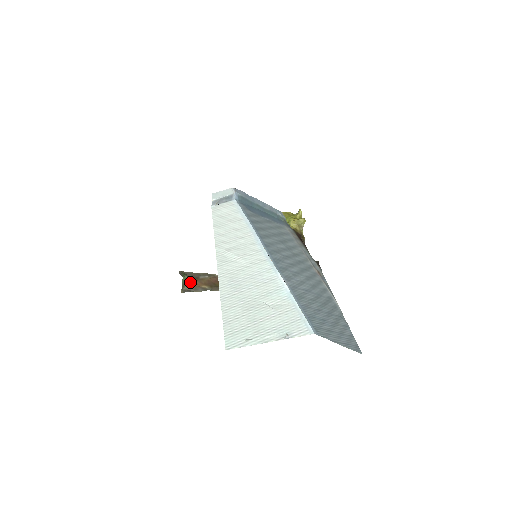
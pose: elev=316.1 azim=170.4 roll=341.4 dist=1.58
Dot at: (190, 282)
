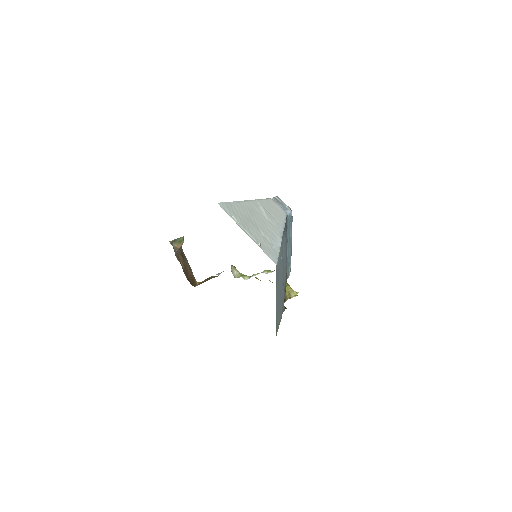
Dot at: occluded
